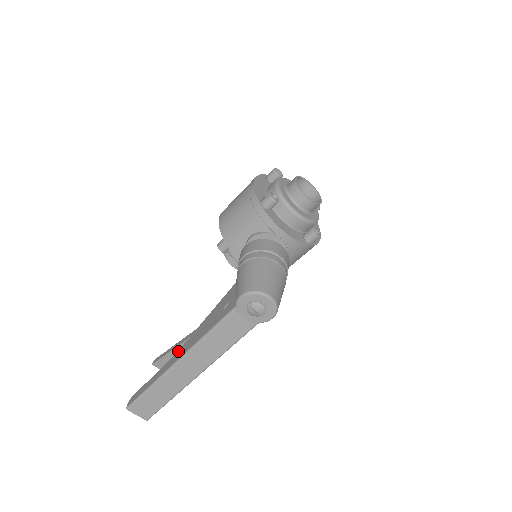
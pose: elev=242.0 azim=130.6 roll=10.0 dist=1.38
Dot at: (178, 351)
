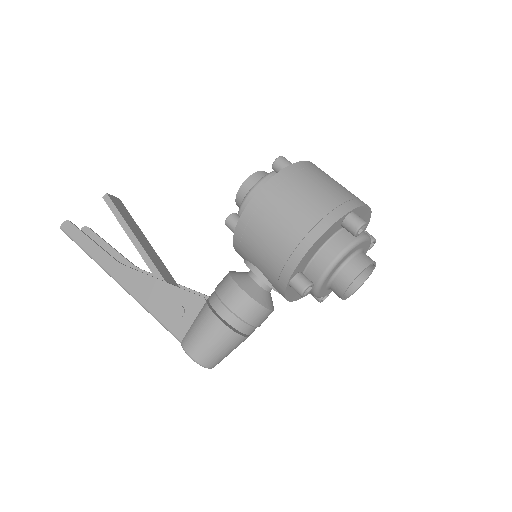
Dot at: (123, 267)
